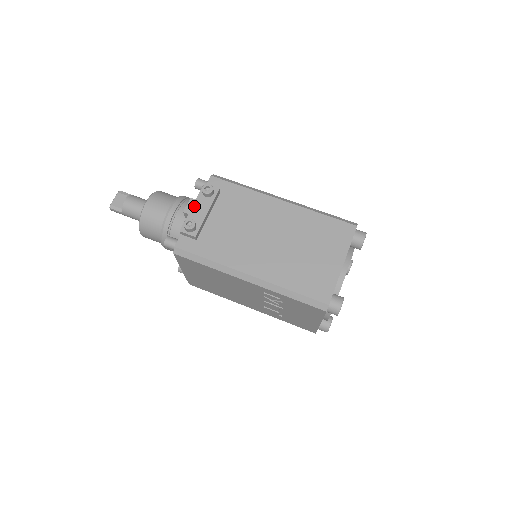
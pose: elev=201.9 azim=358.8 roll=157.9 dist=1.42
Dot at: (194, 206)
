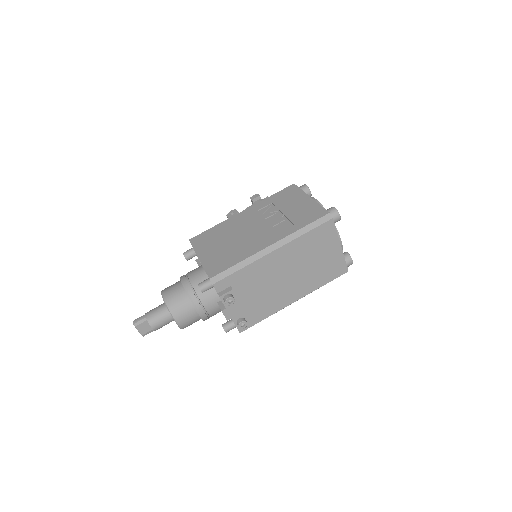
Dot at: (229, 312)
